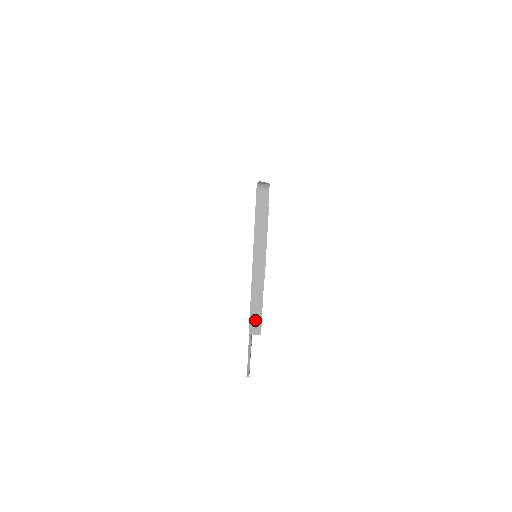
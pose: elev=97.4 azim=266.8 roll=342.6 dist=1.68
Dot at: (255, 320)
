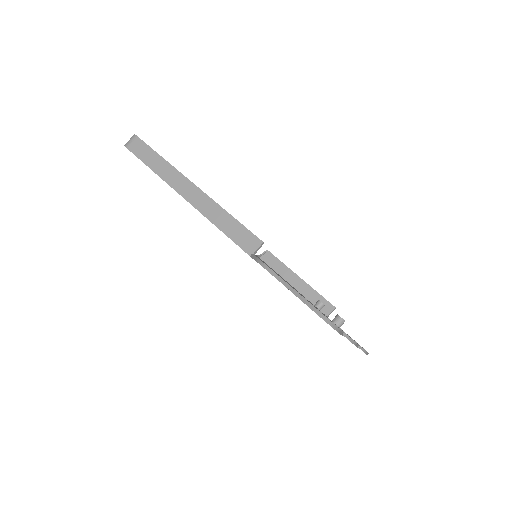
Dot at: (240, 236)
